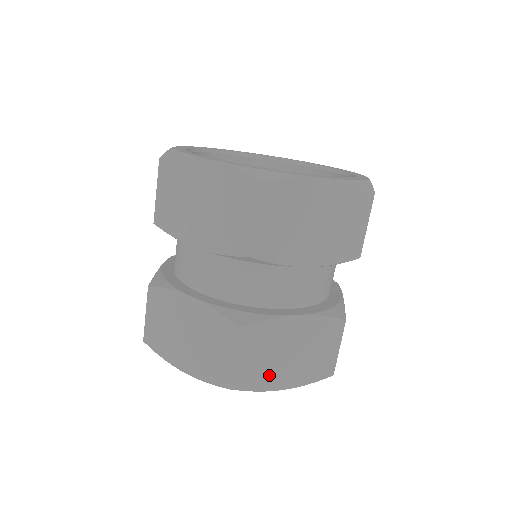
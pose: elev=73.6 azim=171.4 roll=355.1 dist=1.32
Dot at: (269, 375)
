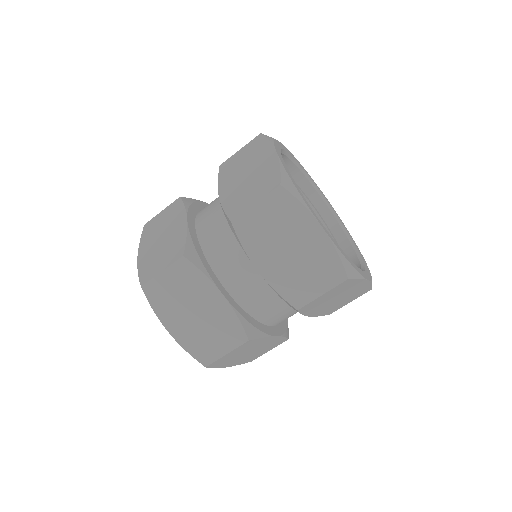
Dot at: (170, 310)
